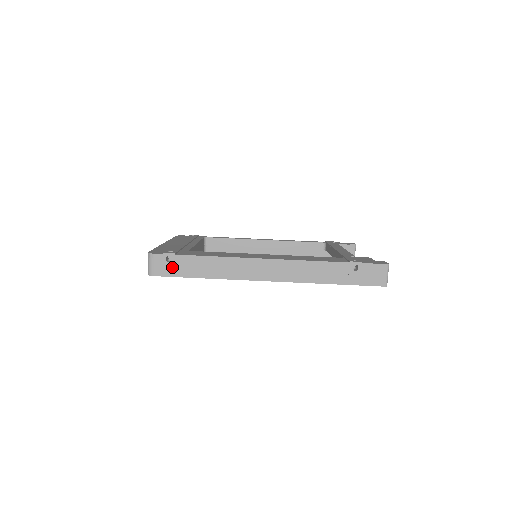
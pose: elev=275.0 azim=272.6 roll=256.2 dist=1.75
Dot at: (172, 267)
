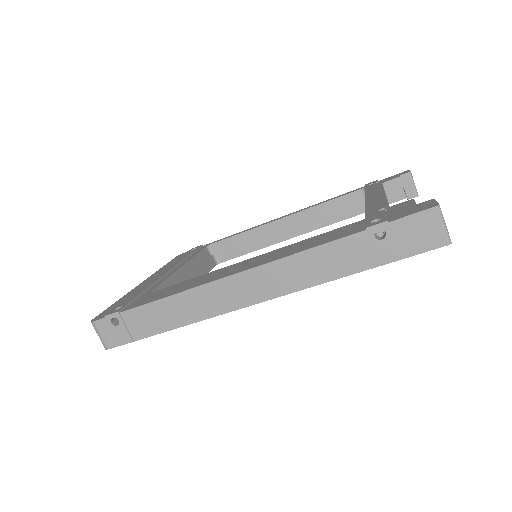
Dot at: (124, 330)
